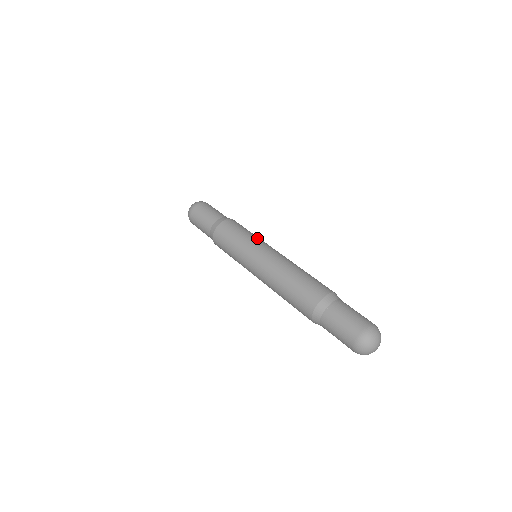
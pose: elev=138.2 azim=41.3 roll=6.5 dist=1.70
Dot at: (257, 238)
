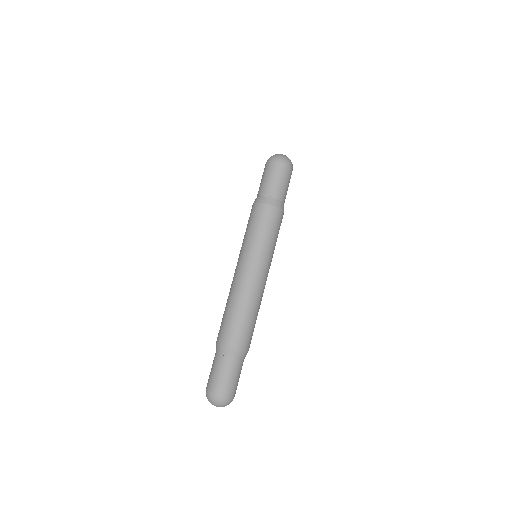
Dot at: (253, 245)
